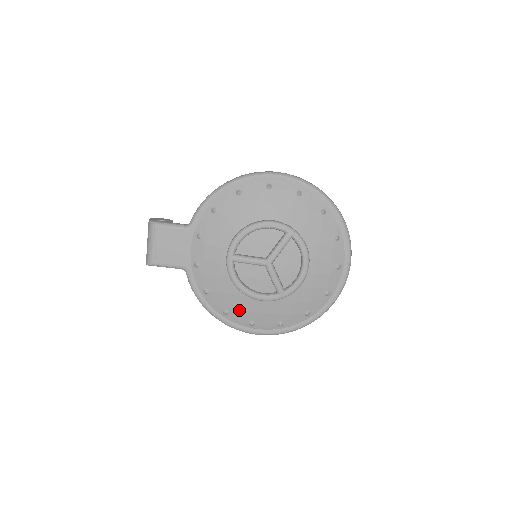
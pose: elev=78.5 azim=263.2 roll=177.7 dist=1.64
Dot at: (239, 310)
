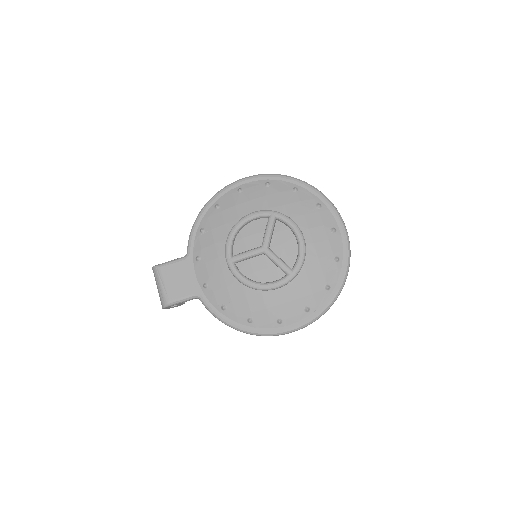
Dot at: (261, 311)
